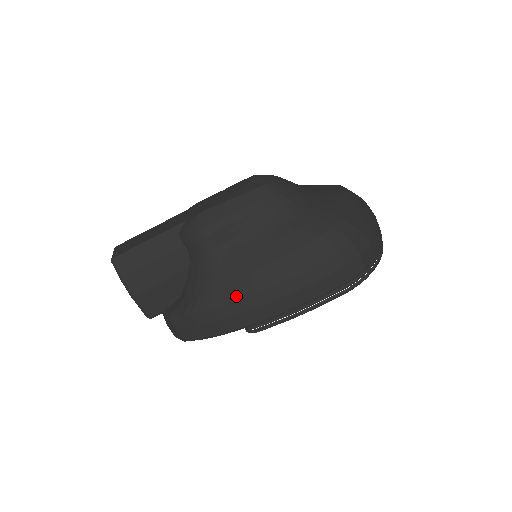
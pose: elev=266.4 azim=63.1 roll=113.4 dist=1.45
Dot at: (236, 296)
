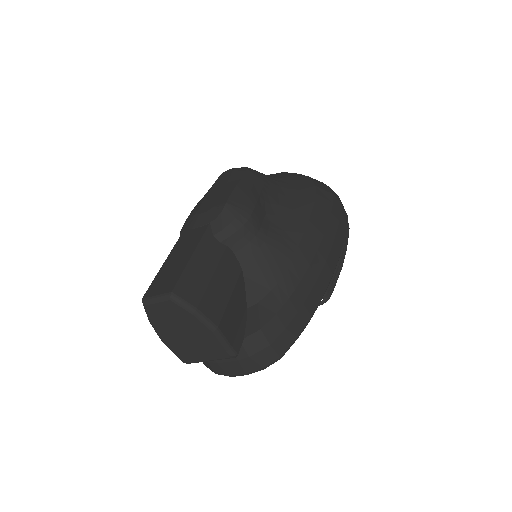
Dot at: (307, 260)
